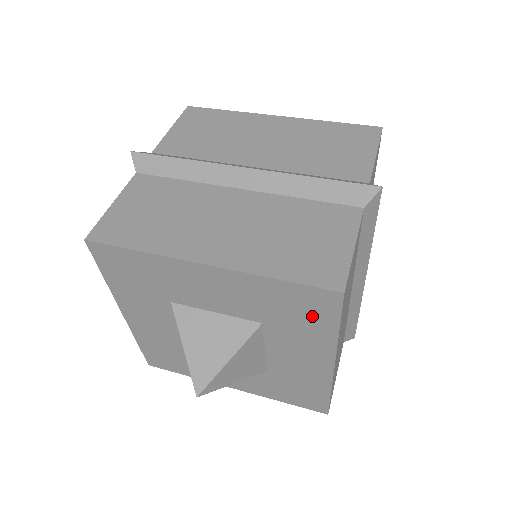
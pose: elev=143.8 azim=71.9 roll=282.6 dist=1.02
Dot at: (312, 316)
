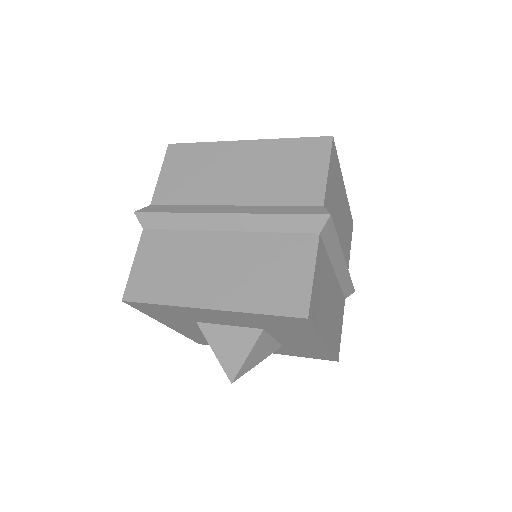
Dot at: (294, 326)
